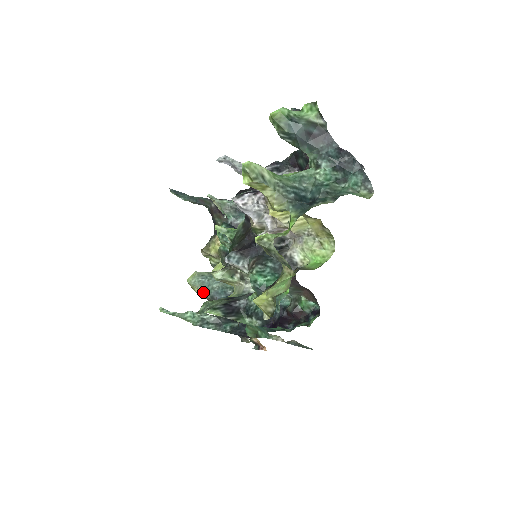
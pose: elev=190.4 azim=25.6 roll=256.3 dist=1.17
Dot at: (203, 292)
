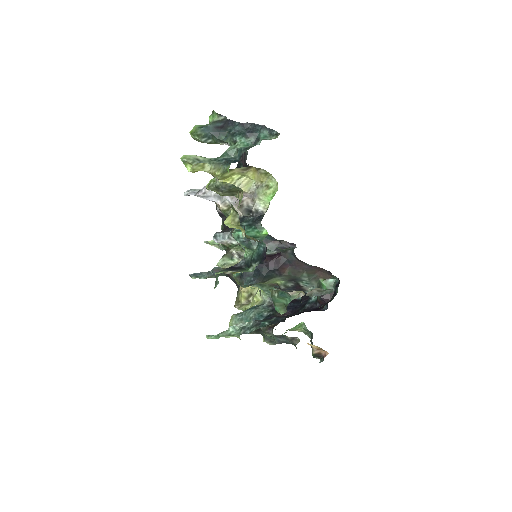
Dot at: occluded
